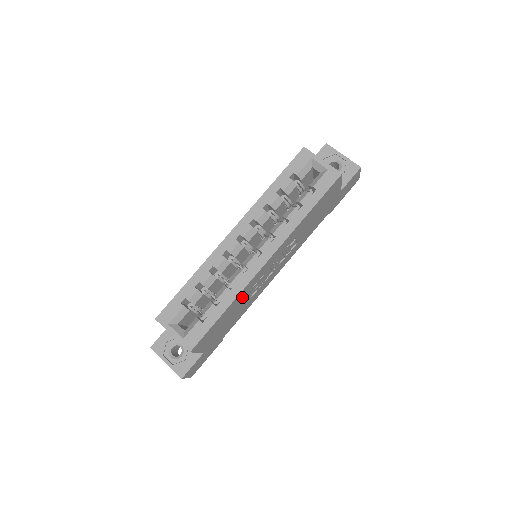
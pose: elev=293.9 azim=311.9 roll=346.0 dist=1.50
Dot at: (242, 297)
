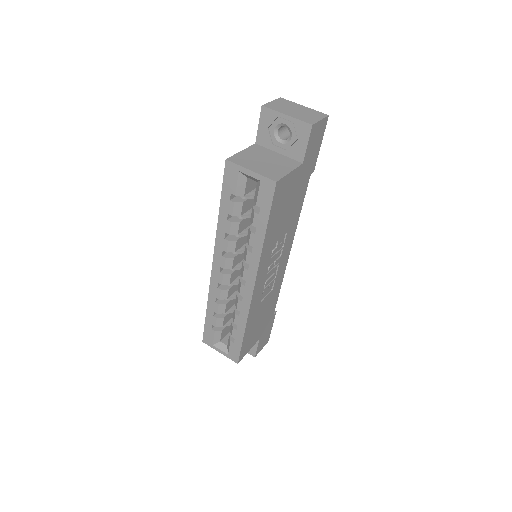
Dot at: (256, 309)
